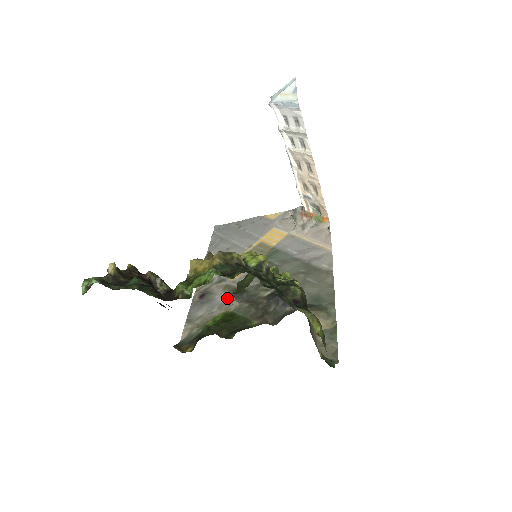
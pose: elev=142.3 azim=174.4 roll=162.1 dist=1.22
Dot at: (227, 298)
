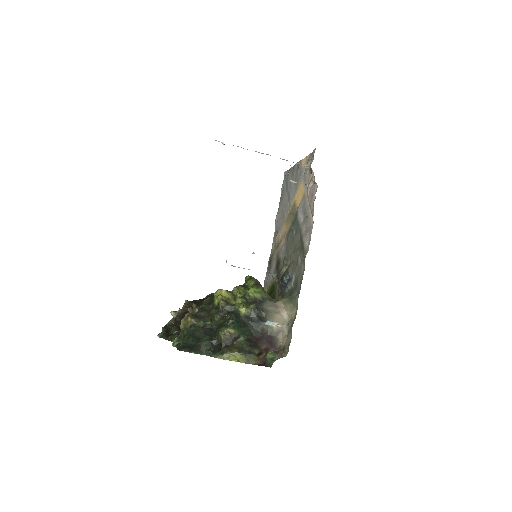
Dot at: (274, 269)
